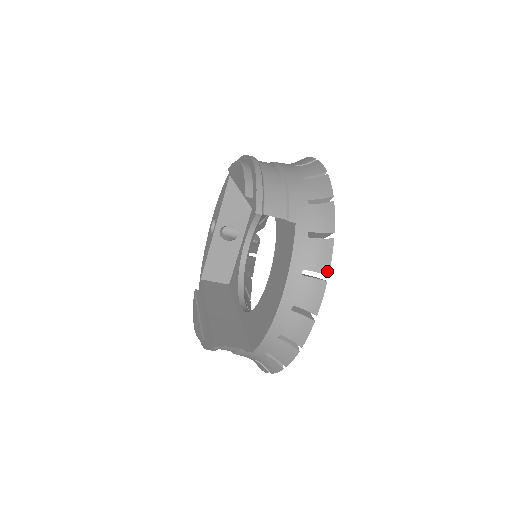
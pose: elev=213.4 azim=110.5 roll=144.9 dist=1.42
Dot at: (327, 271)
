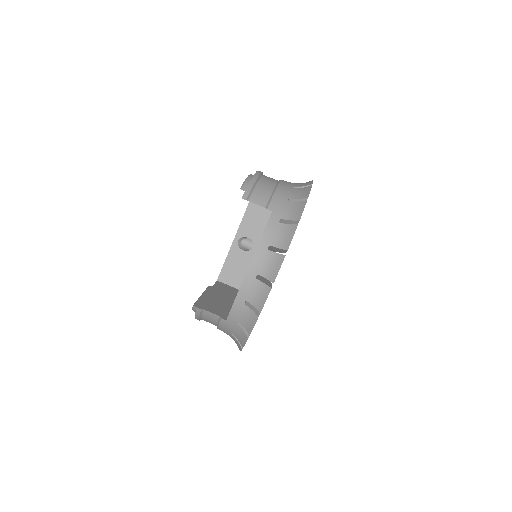
Dot at: (287, 248)
